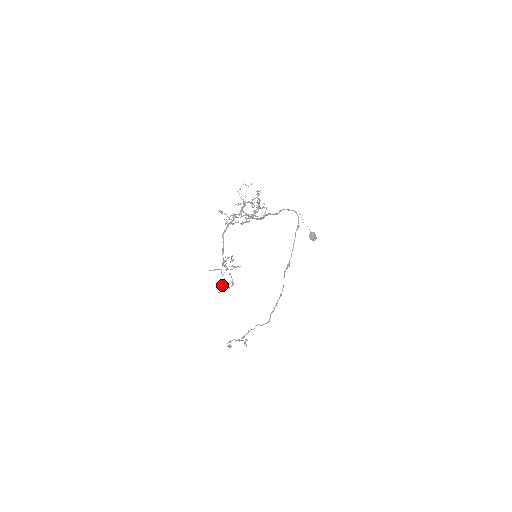
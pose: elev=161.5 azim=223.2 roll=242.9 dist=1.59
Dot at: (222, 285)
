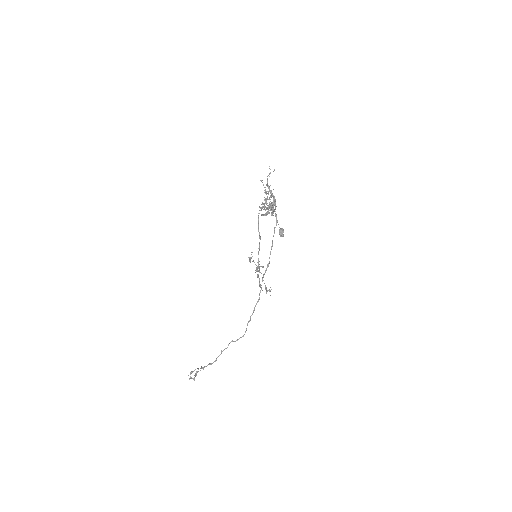
Dot at: occluded
